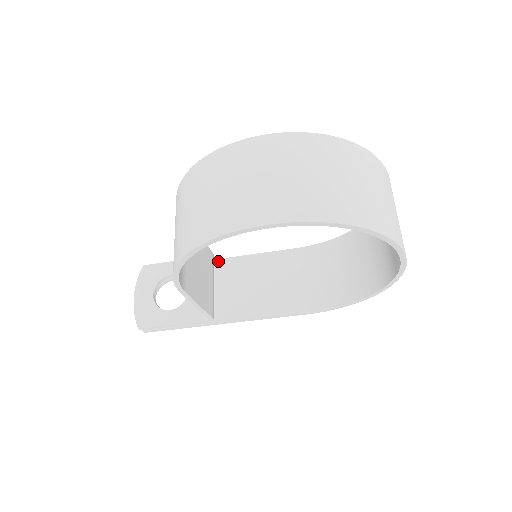
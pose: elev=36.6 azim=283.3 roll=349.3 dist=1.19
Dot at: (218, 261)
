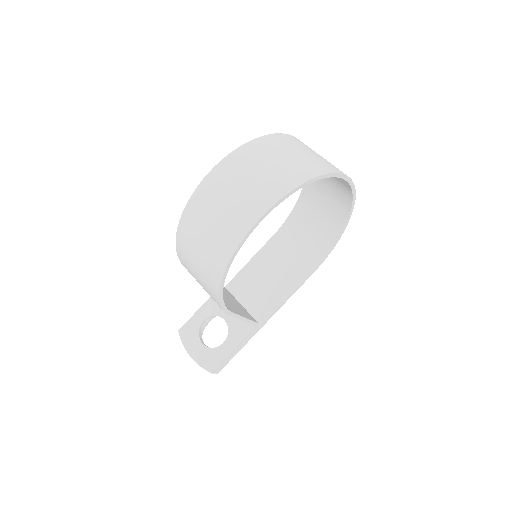
Dot at: (227, 286)
